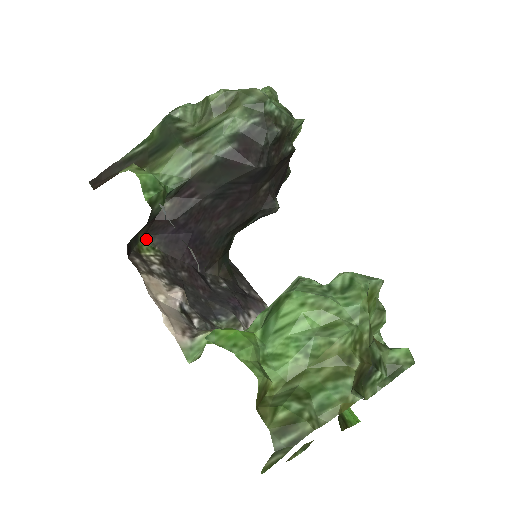
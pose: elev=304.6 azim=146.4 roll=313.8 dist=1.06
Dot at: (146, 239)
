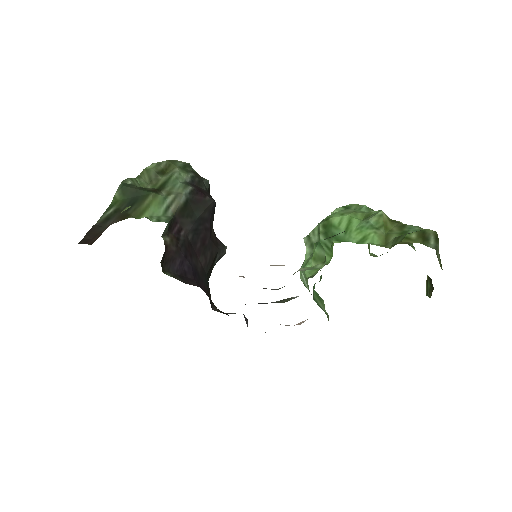
Dot at: (165, 272)
